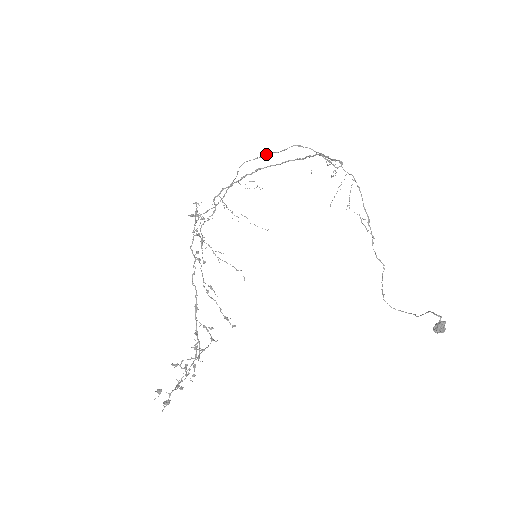
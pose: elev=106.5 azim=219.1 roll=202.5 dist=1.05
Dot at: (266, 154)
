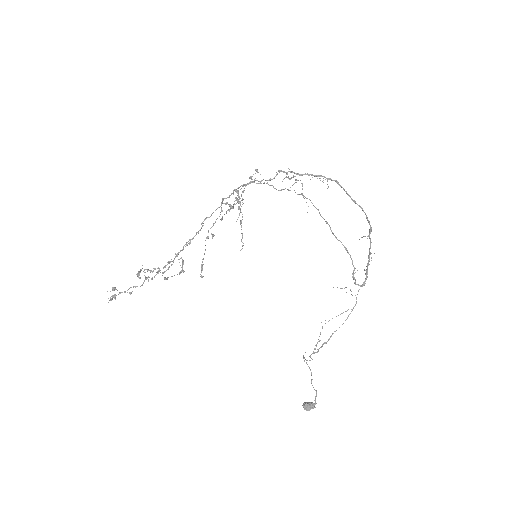
Dot at: occluded
